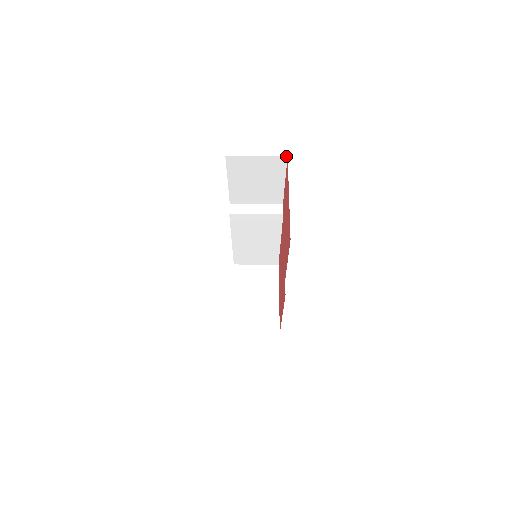
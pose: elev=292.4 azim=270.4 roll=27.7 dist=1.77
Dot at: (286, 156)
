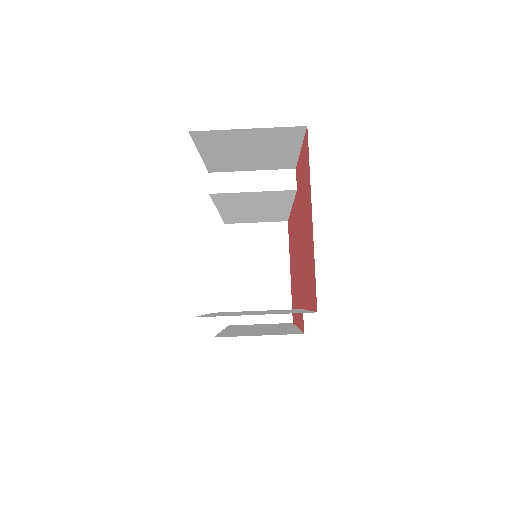
Dot at: occluded
